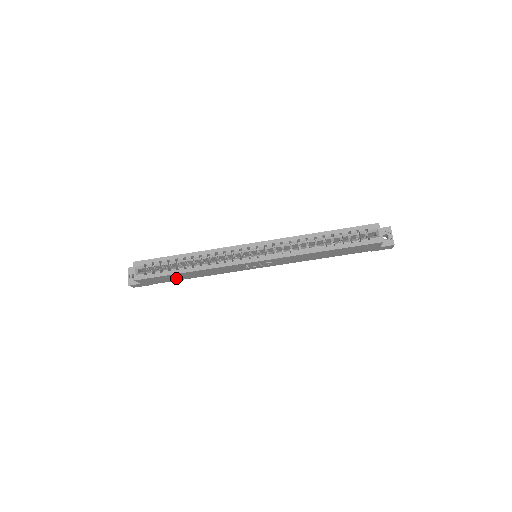
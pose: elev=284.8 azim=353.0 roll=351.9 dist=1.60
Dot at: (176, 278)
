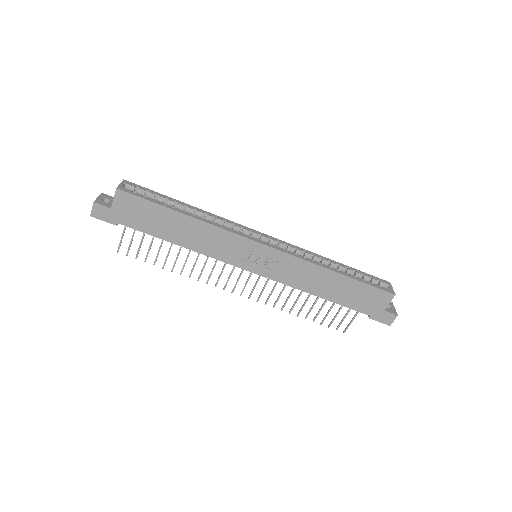
Dot at: (157, 226)
